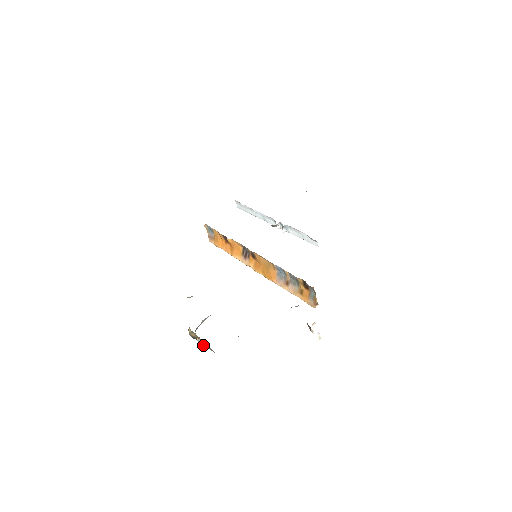
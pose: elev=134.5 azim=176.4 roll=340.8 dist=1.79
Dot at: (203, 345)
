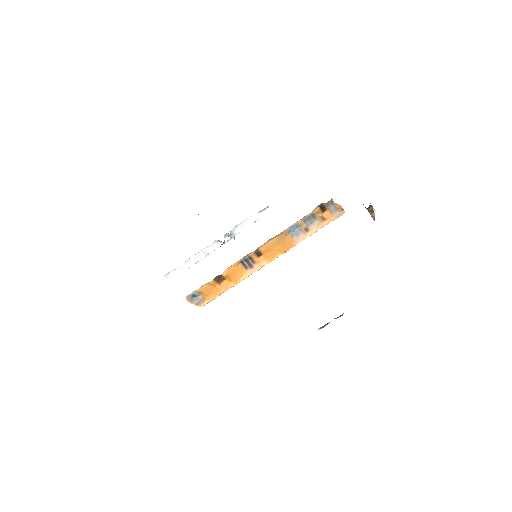
Dot at: occluded
